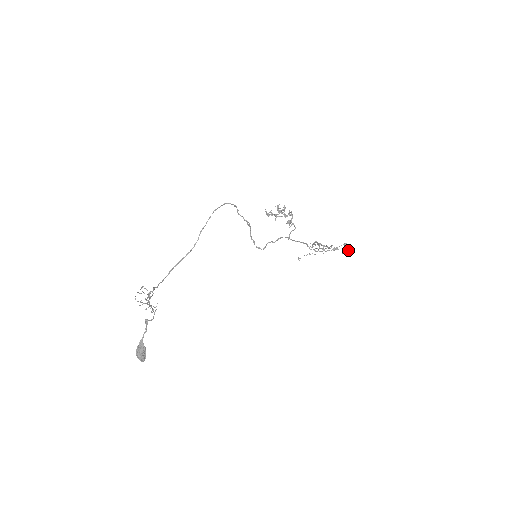
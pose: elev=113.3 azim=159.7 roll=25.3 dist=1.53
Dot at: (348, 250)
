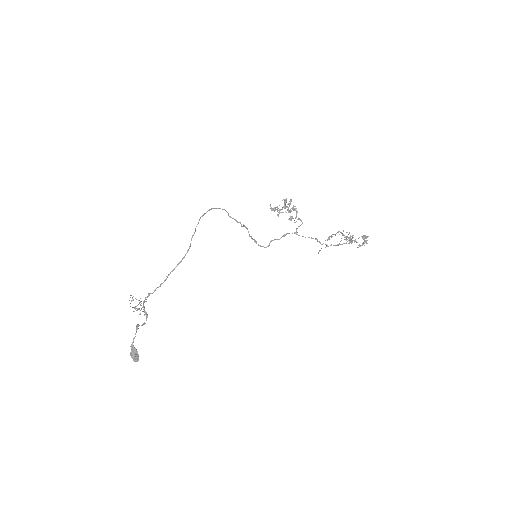
Dot at: (366, 243)
